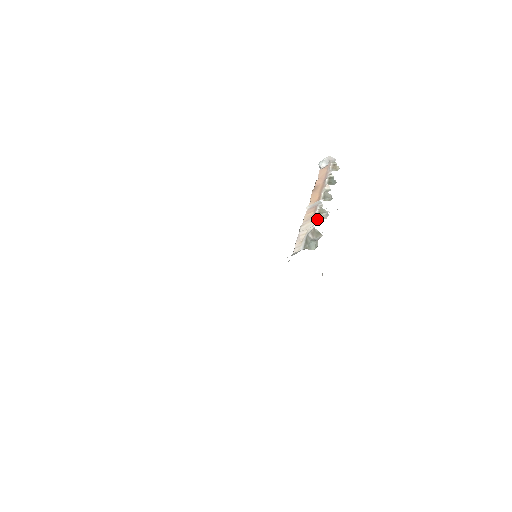
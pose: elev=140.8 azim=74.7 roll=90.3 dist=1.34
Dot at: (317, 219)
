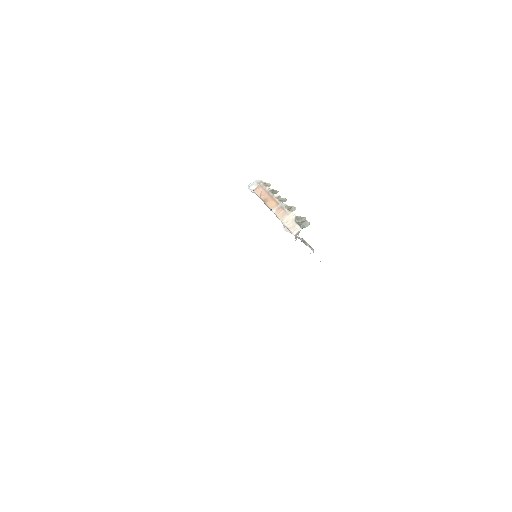
Dot at: (291, 212)
